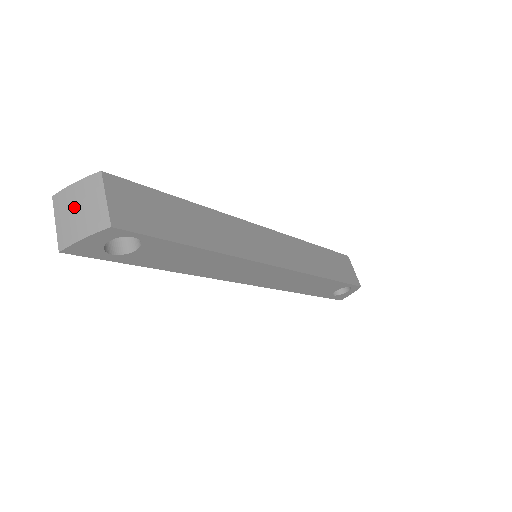
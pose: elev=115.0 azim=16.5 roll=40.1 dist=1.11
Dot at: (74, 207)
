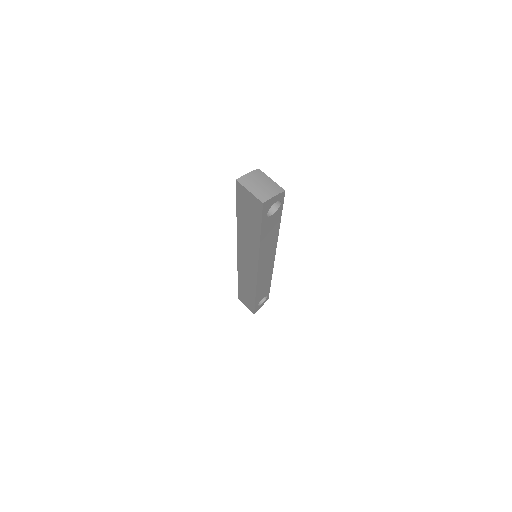
Dot at: (257, 183)
